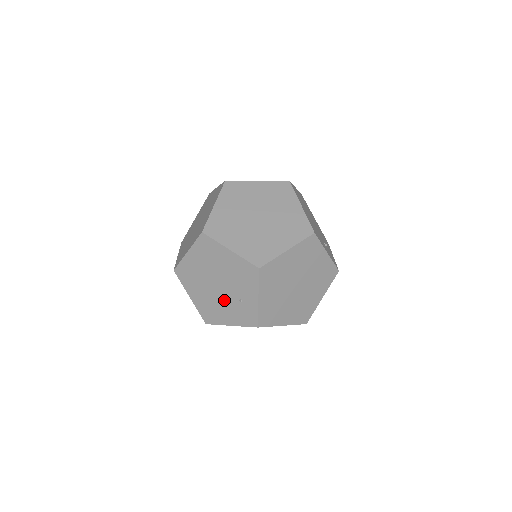
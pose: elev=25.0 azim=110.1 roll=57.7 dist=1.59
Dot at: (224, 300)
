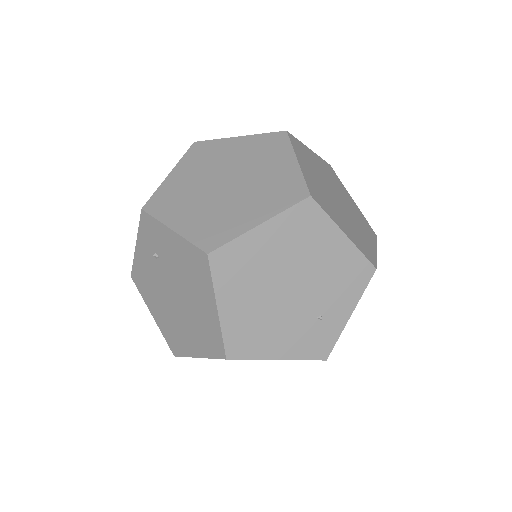
Dot at: (290, 315)
